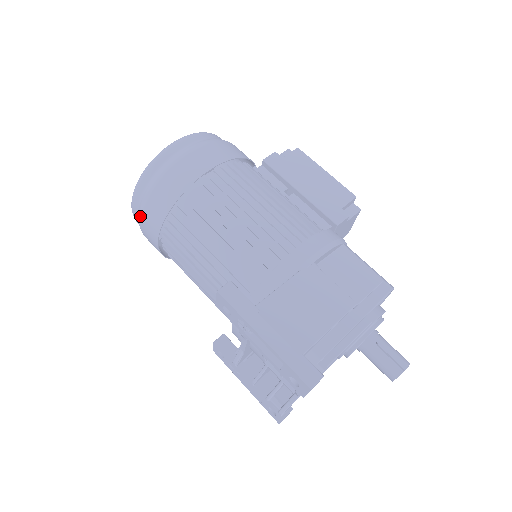
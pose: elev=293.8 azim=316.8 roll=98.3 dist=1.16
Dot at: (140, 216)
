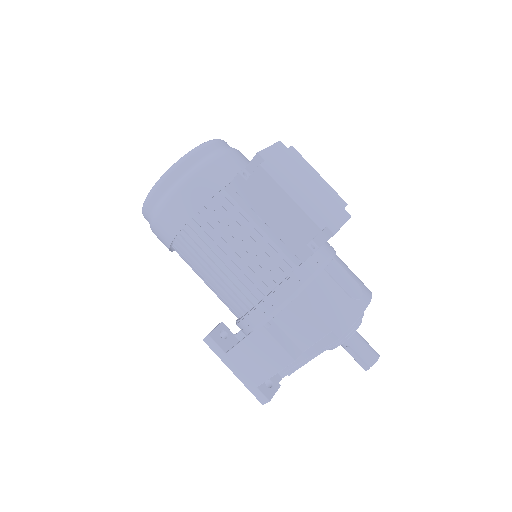
Dot at: occluded
